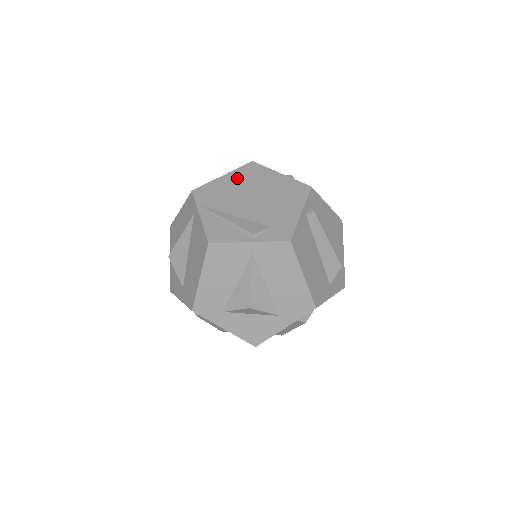
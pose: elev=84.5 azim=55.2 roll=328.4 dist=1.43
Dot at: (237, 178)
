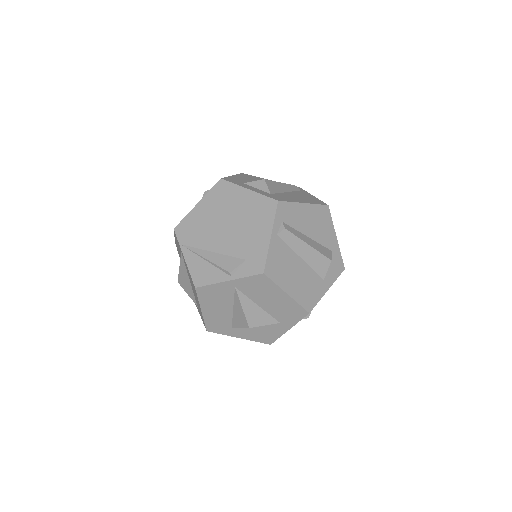
Dot at: (210, 205)
